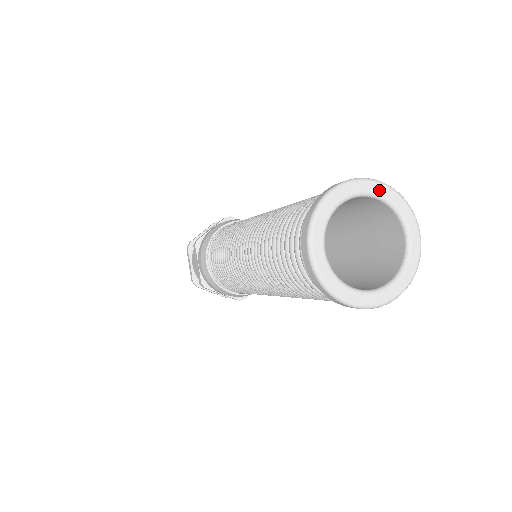
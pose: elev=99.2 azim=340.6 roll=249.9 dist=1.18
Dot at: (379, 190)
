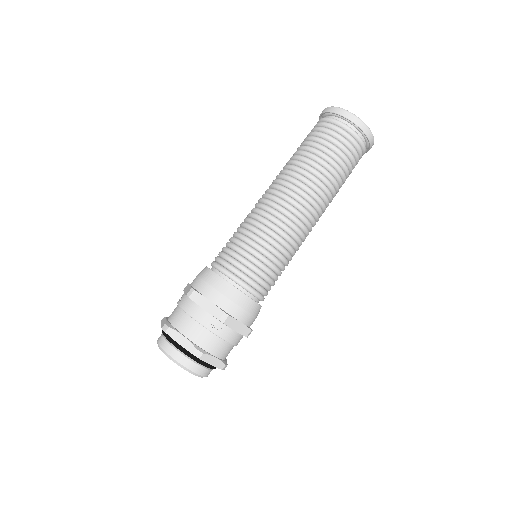
Dot at: occluded
